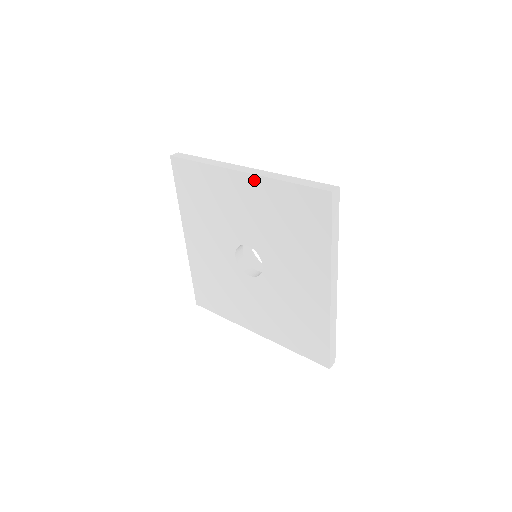
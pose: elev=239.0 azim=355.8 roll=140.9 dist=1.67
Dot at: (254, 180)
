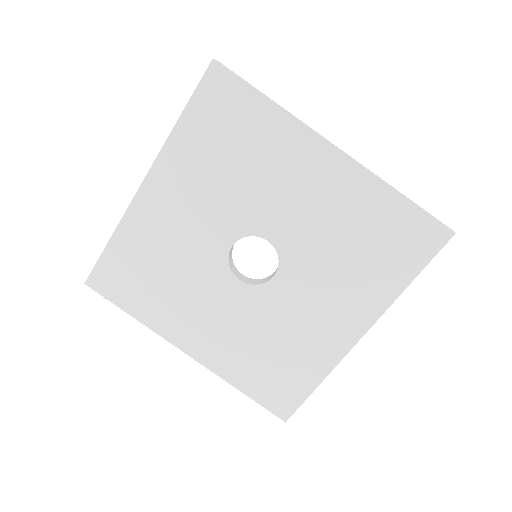
Dot at: (159, 168)
